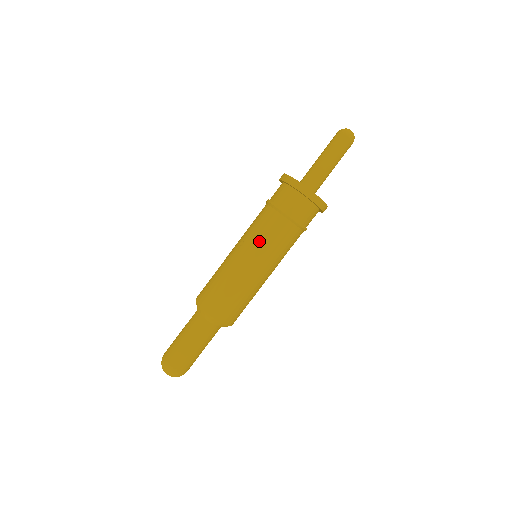
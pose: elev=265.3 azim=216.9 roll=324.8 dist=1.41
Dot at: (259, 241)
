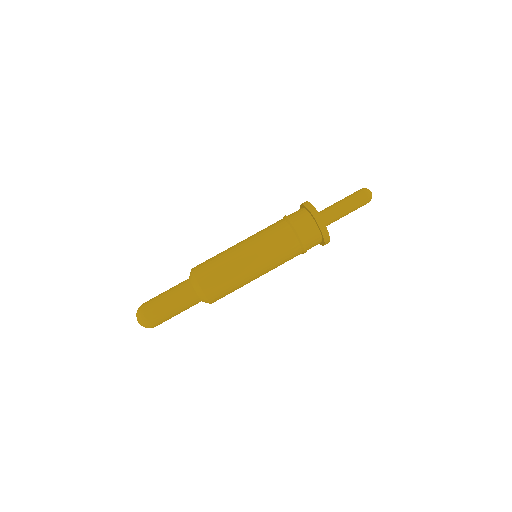
Dot at: (259, 234)
